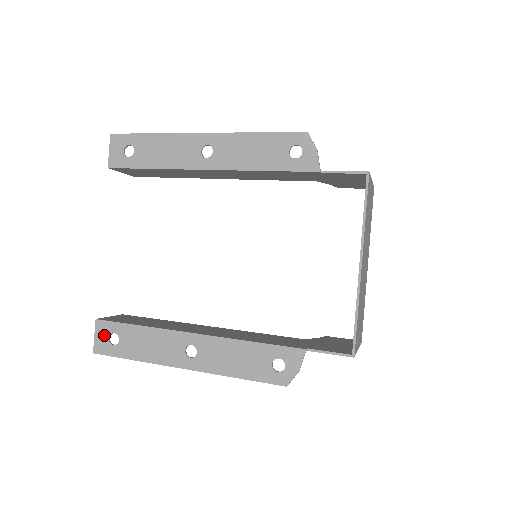
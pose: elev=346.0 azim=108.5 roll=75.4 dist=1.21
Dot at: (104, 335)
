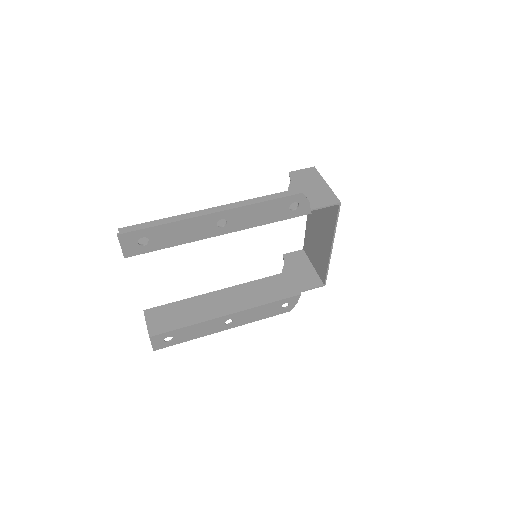
Dot at: (160, 341)
